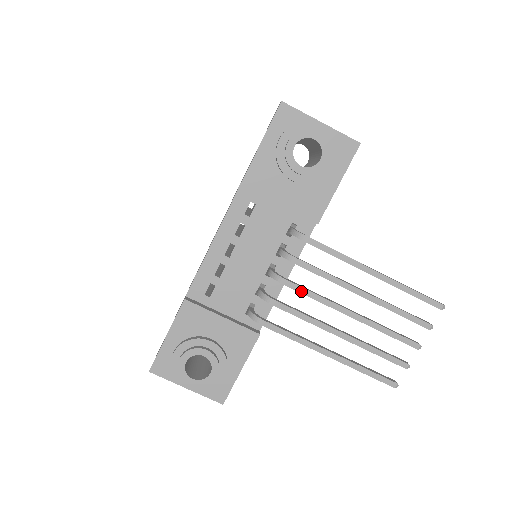
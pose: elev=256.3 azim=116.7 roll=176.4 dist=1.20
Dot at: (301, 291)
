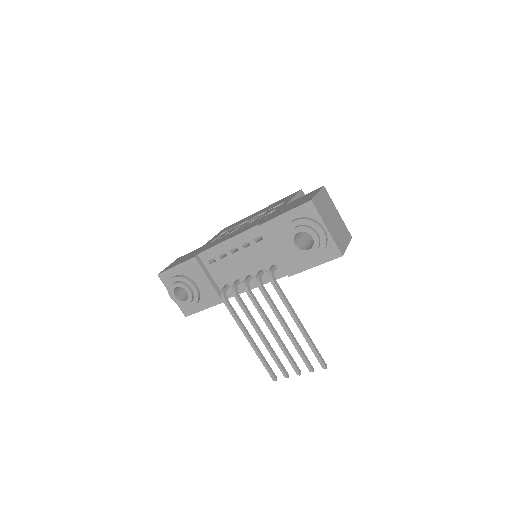
Dot at: (254, 303)
